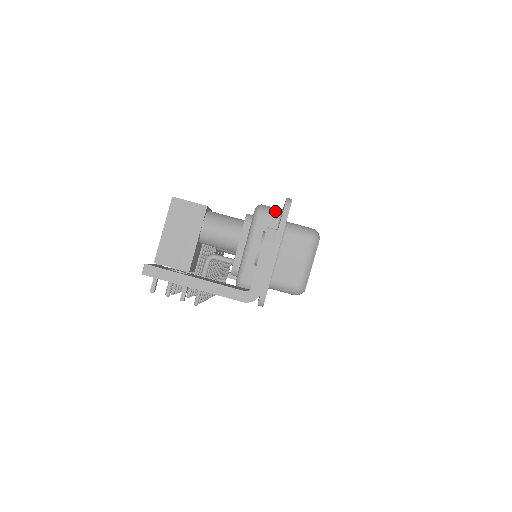
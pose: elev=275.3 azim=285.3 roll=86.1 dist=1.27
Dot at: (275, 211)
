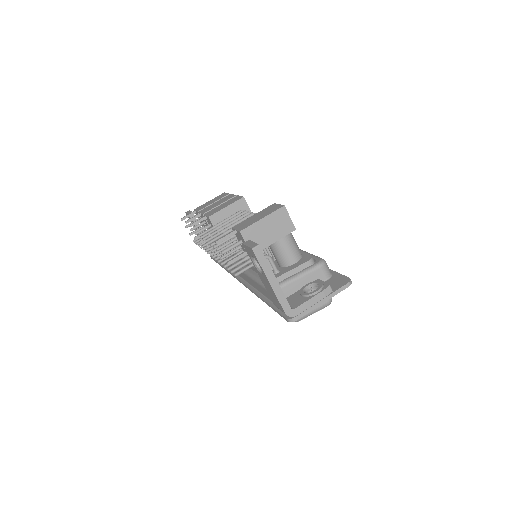
Dot at: (329, 272)
